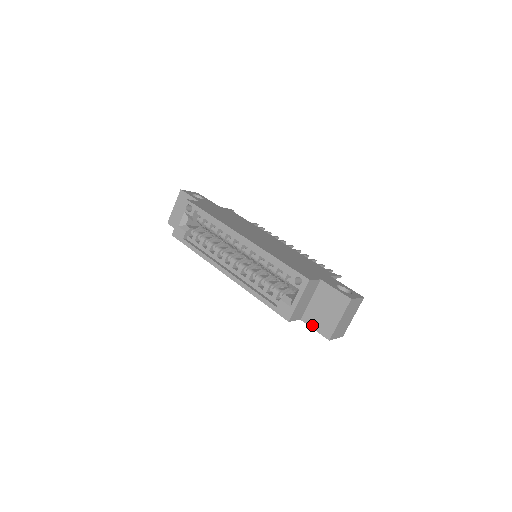
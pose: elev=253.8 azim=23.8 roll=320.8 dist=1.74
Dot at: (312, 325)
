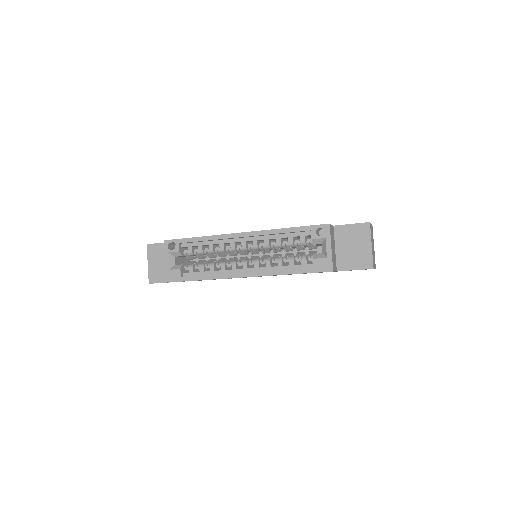
Dot at: (350, 268)
